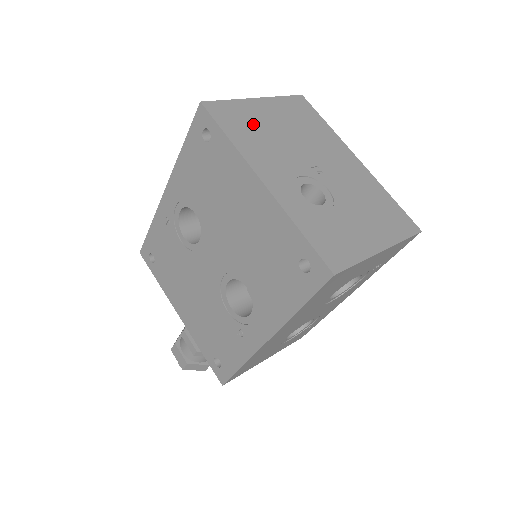
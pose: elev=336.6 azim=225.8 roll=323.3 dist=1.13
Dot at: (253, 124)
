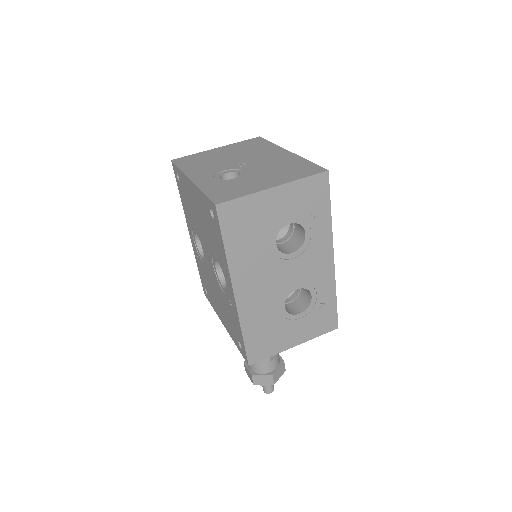
Dot at: (204, 159)
